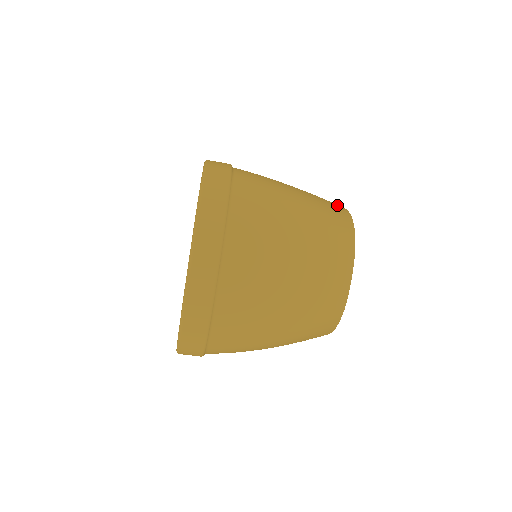
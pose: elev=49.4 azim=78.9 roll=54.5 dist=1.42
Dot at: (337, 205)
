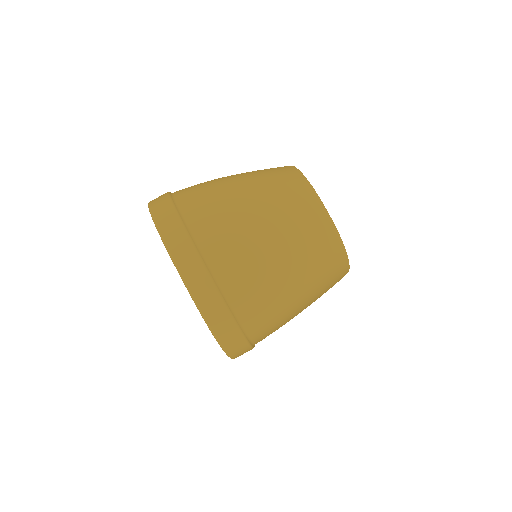
Dot at: occluded
